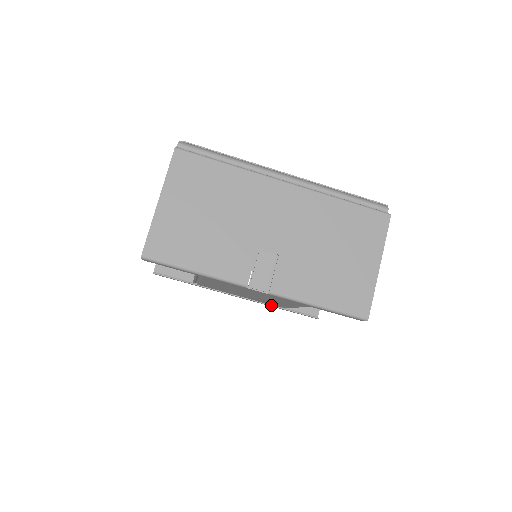
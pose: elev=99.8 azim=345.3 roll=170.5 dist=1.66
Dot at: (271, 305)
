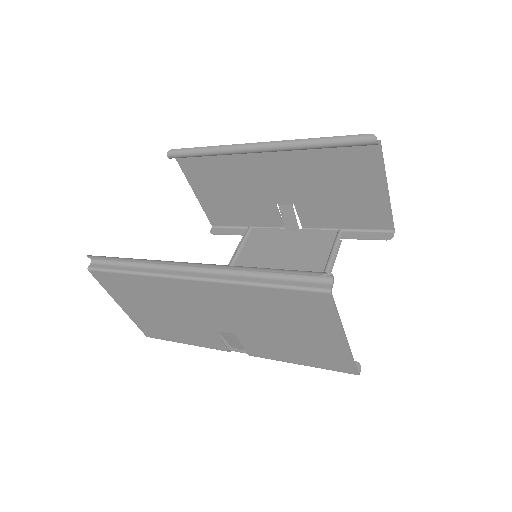
Dot at: (328, 238)
